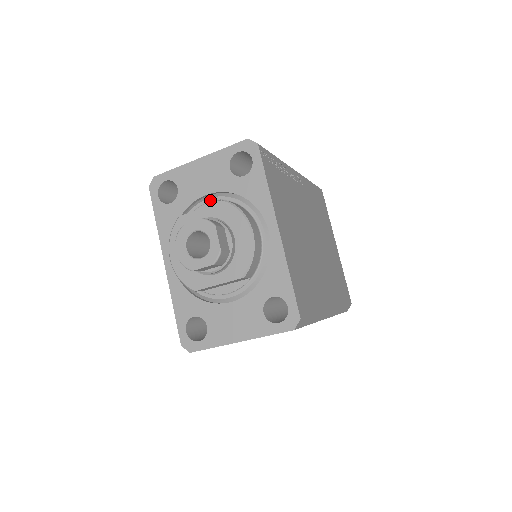
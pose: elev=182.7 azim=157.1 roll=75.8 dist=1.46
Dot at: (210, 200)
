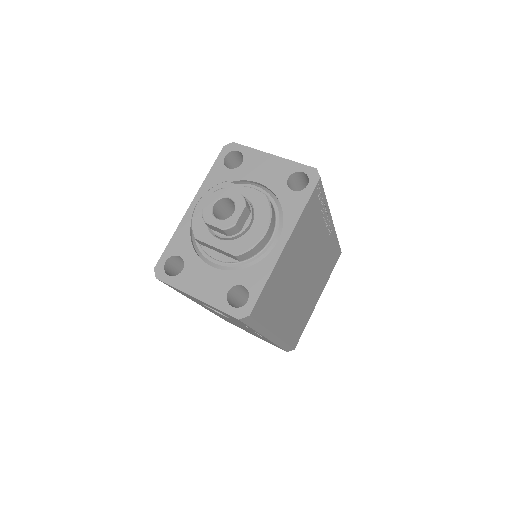
Dot at: (257, 188)
